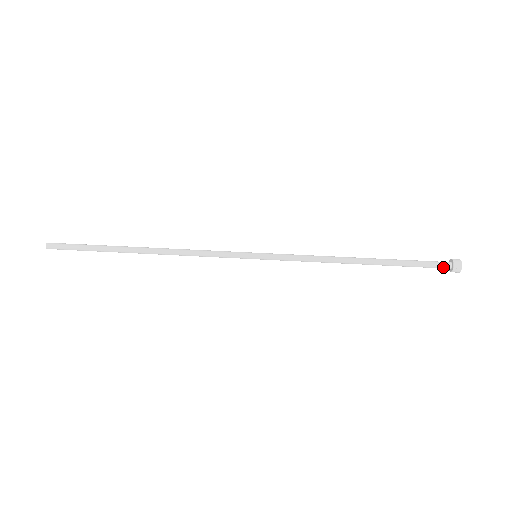
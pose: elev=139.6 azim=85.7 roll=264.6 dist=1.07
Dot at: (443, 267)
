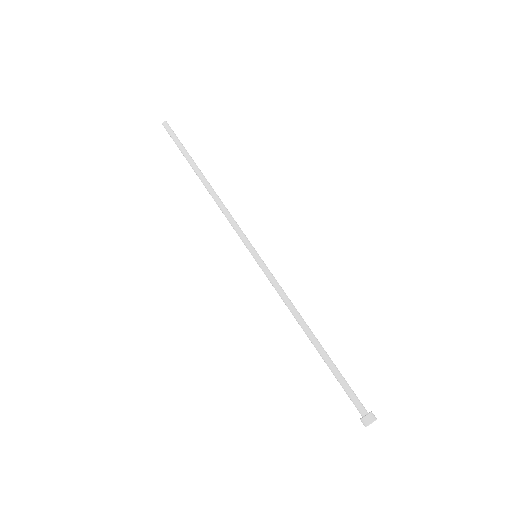
Dot at: (357, 409)
